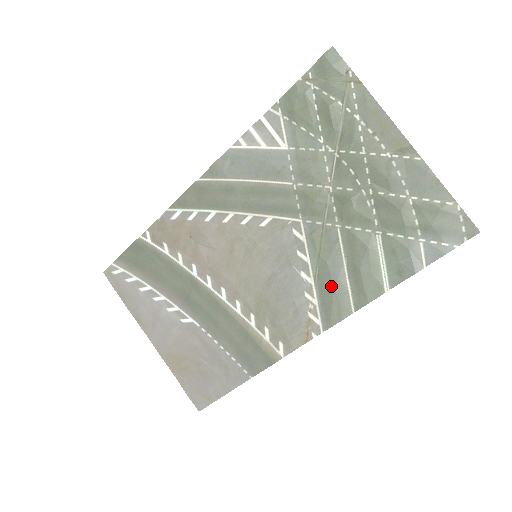
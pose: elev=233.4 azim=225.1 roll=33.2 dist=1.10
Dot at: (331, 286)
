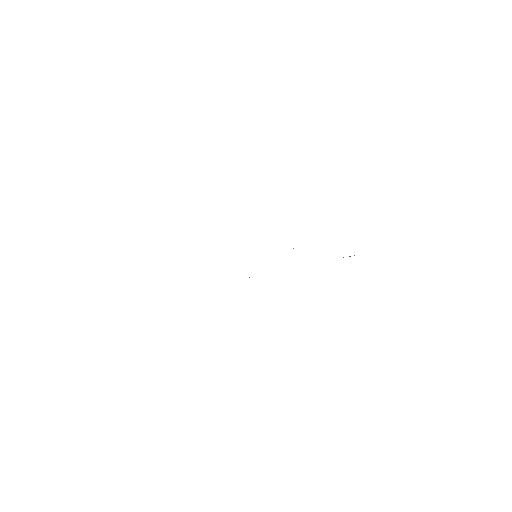
Dot at: occluded
